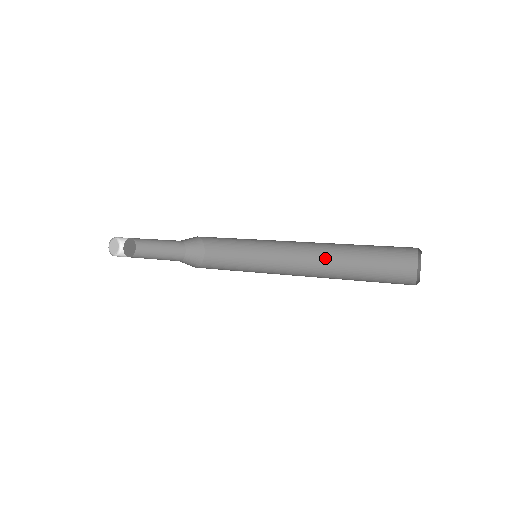
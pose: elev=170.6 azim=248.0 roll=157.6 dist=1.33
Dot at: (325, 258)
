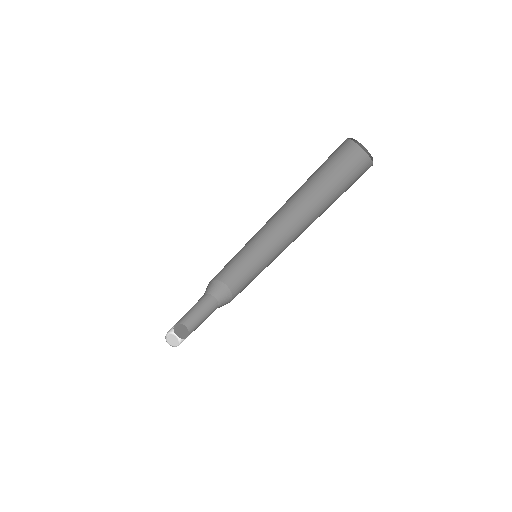
Dot at: (304, 213)
